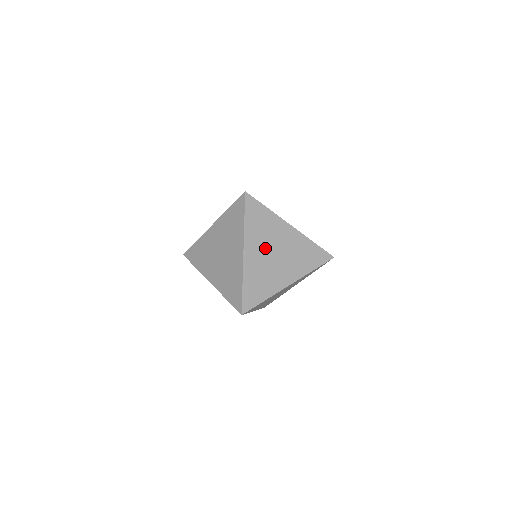
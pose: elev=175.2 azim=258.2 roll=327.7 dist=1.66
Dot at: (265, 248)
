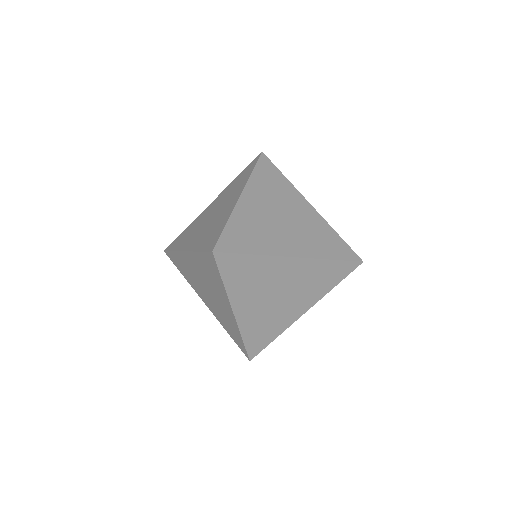
Dot at: (270, 206)
